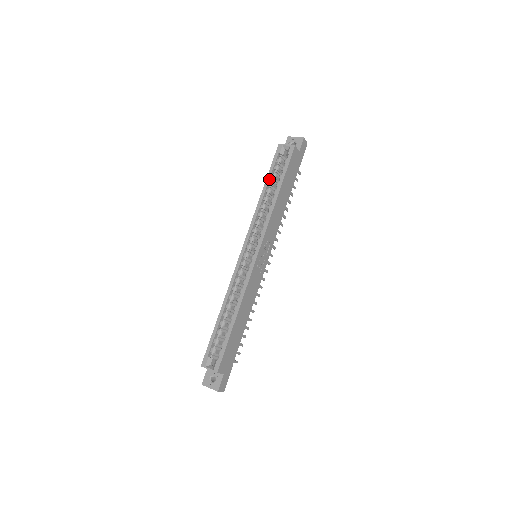
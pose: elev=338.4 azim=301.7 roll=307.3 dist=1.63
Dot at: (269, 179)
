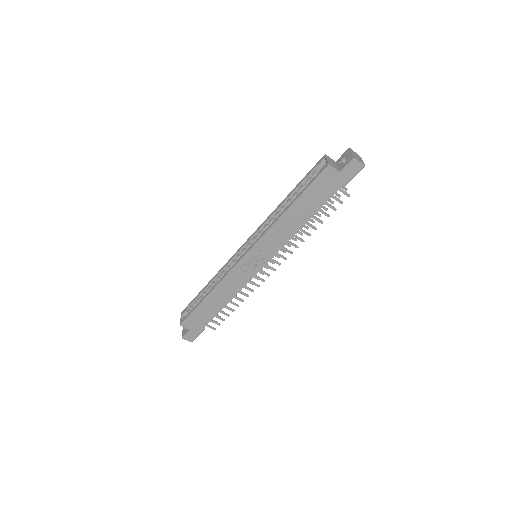
Dot at: (295, 189)
